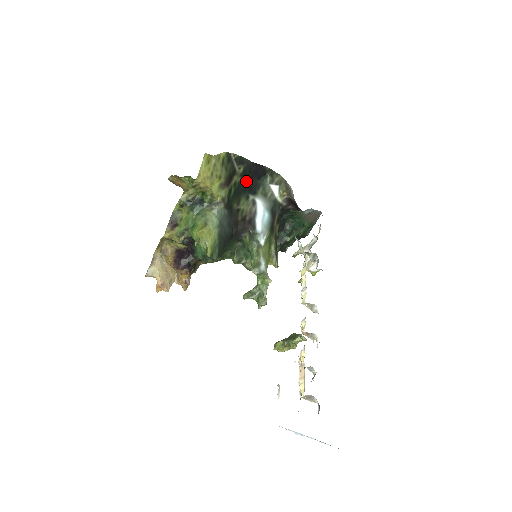
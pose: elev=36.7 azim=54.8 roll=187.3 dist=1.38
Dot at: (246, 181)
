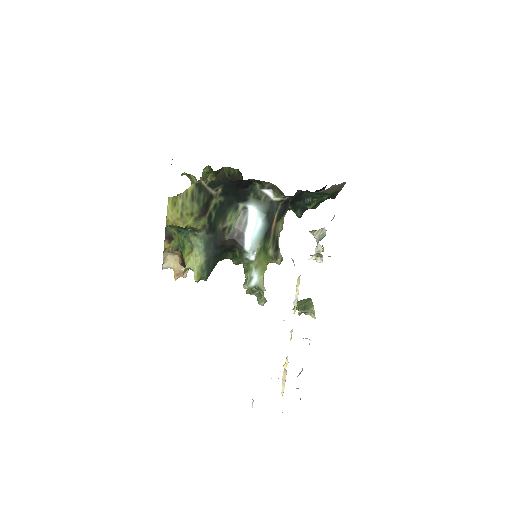
Dot at: (230, 195)
